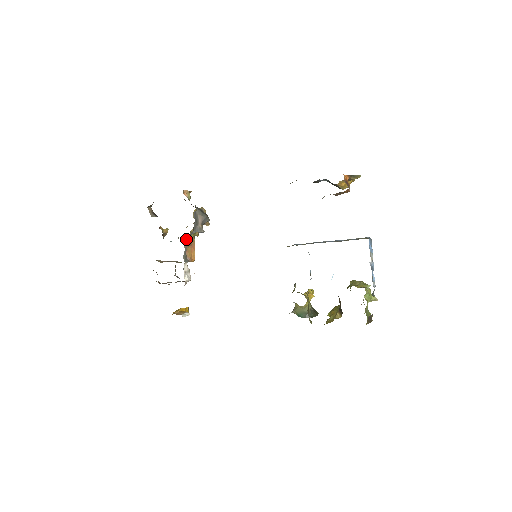
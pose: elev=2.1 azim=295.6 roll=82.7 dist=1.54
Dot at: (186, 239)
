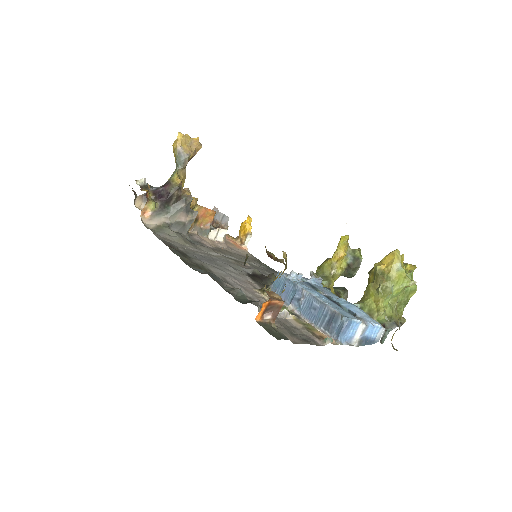
Dot at: occluded
